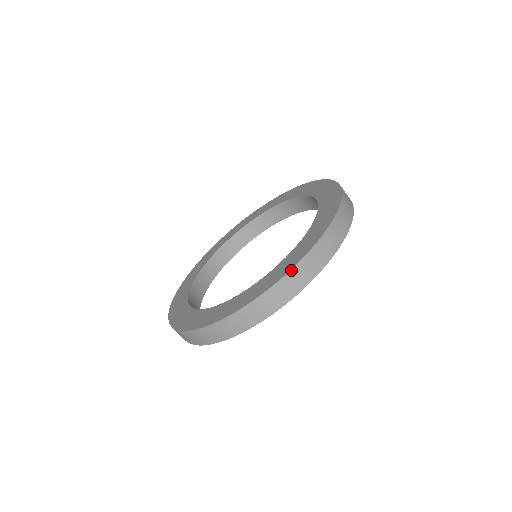
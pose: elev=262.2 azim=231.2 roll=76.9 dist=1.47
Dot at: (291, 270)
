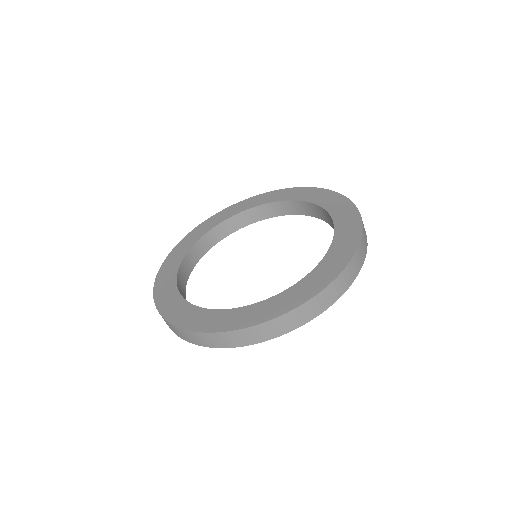
Dot at: (322, 291)
